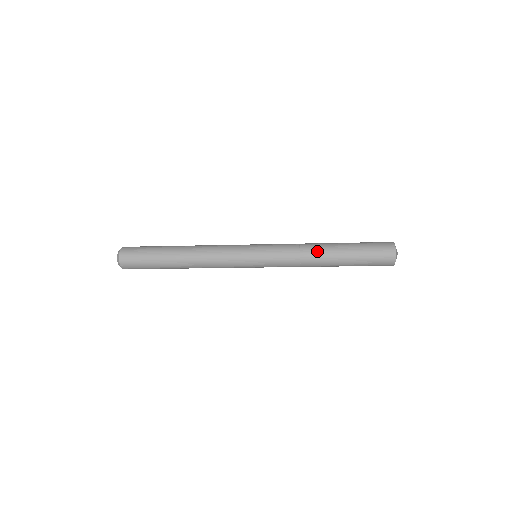
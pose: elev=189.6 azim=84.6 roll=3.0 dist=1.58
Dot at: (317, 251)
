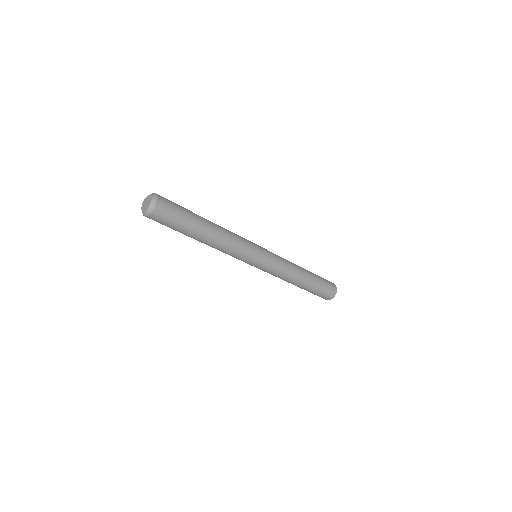
Dot at: (299, 274)
